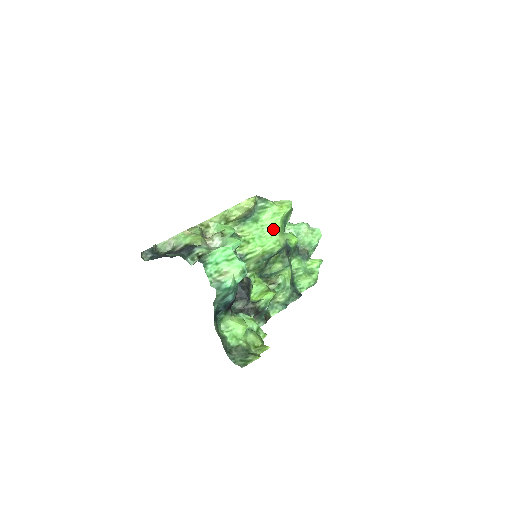
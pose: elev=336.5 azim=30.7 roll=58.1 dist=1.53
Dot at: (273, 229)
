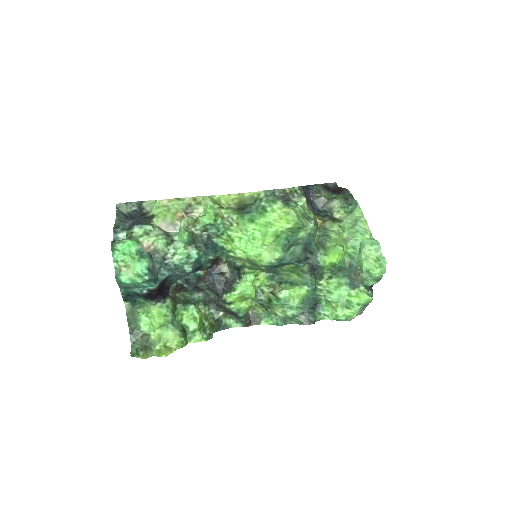
Dot at: (263, 239)
